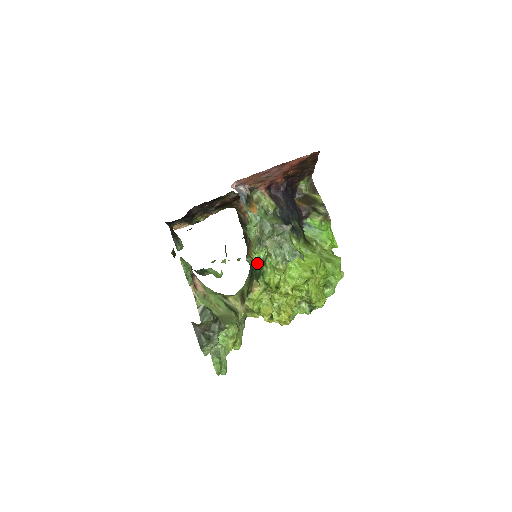
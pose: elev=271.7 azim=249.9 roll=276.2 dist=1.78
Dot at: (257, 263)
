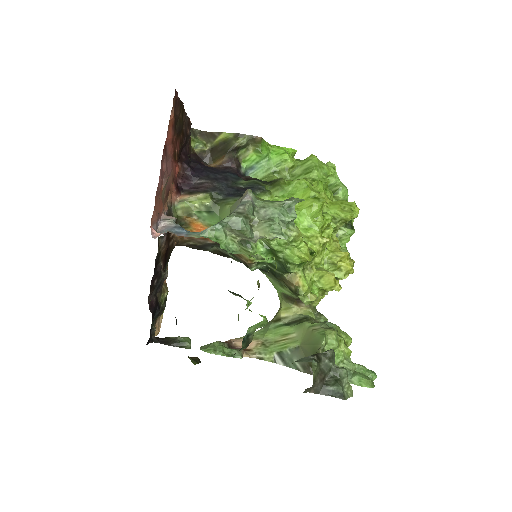
Dot at: (266, 260)
